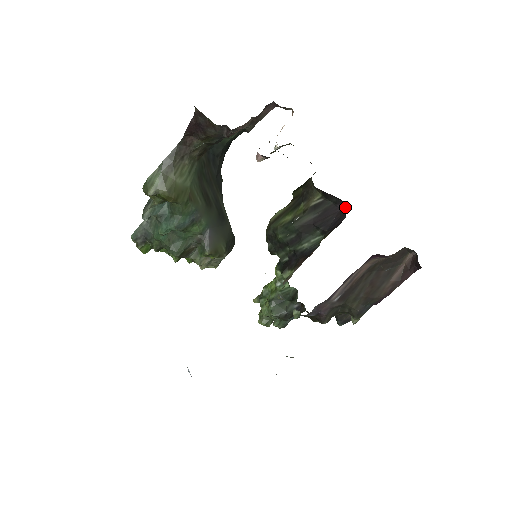
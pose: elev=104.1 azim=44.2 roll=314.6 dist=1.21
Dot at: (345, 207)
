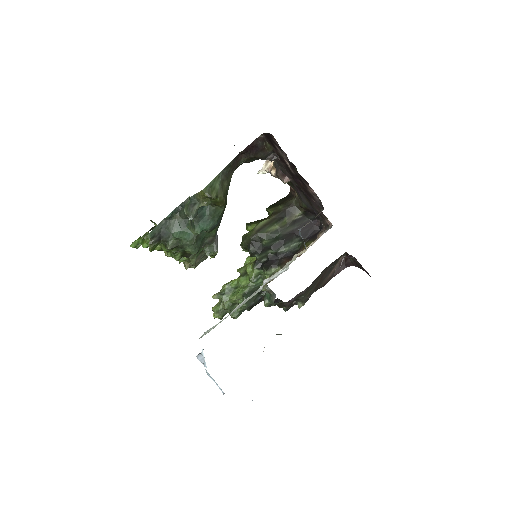
Dot at: (318, 223)
